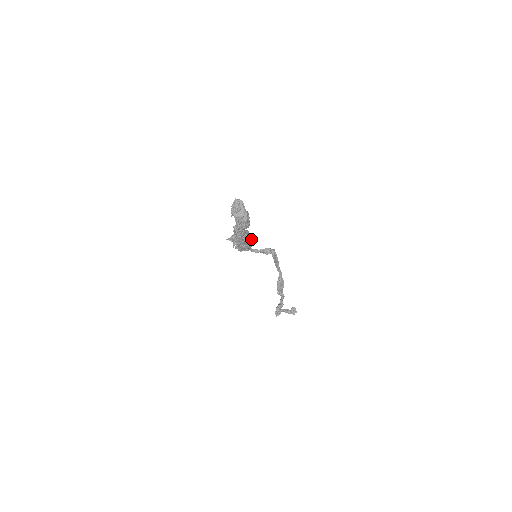
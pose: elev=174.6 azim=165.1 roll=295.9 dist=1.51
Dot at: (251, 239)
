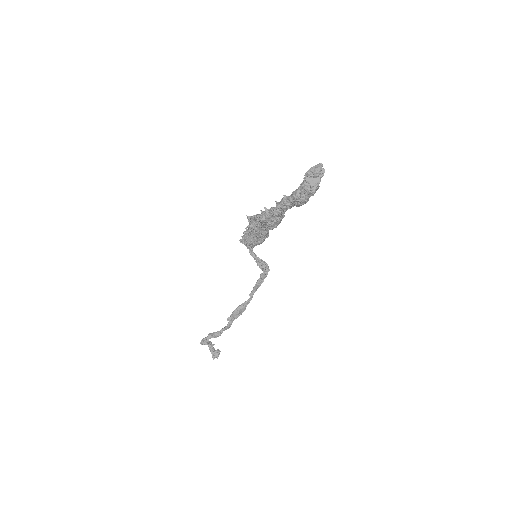
Dot at: (266, 236)
